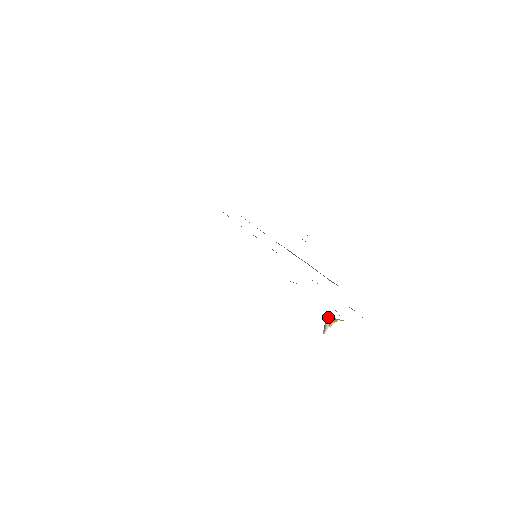
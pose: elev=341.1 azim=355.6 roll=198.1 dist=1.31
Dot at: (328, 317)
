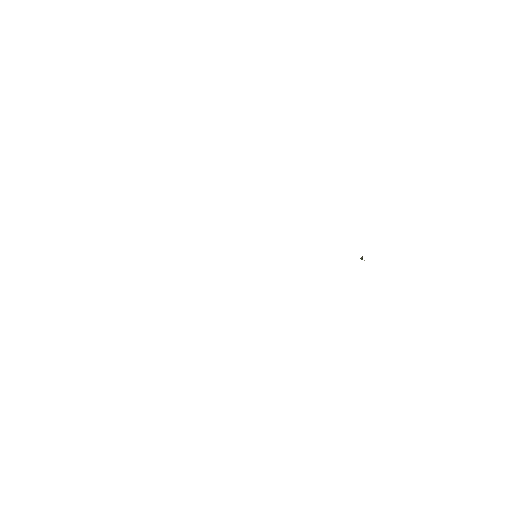
Dot at: occluded
